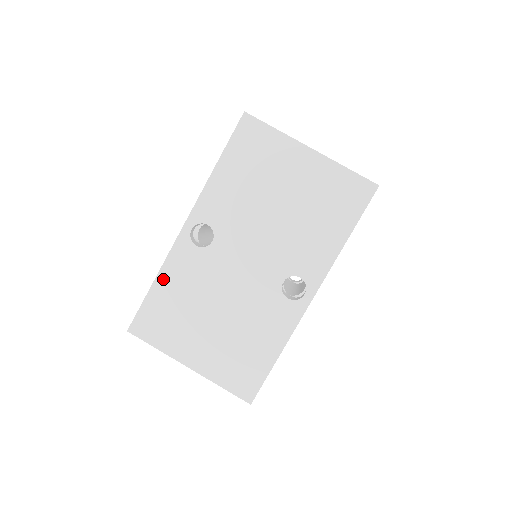
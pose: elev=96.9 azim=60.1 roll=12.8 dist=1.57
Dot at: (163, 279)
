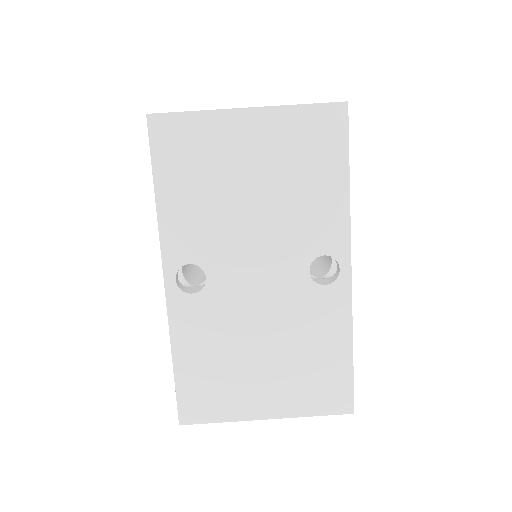
Dot at: (180, 350)
